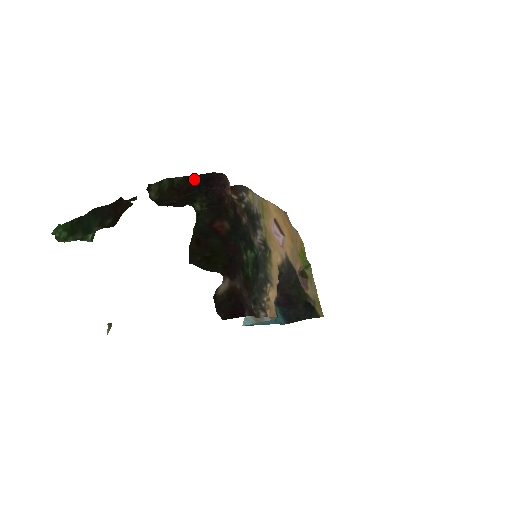
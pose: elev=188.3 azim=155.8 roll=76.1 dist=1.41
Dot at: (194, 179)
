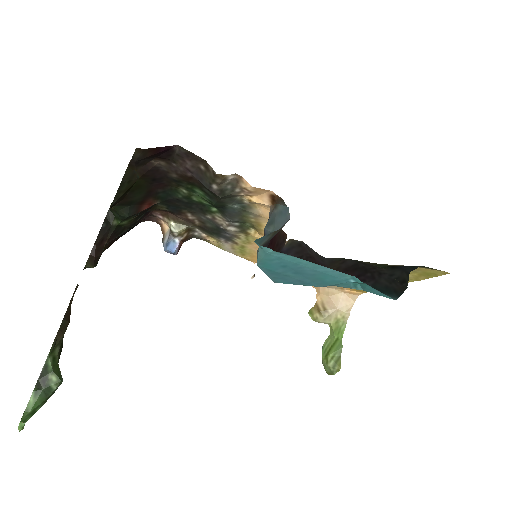
Dot at: occluded
